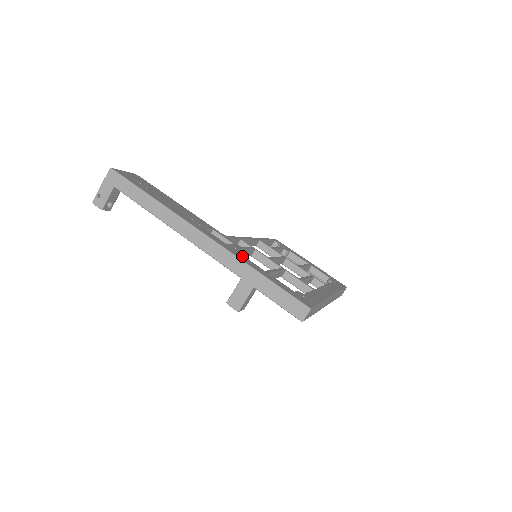
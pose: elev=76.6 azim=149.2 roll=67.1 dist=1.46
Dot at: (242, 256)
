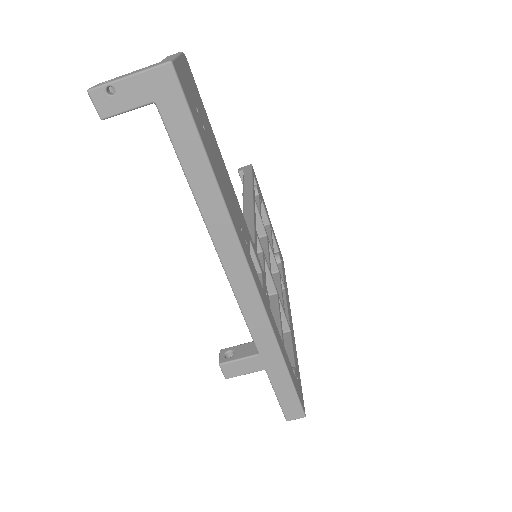
Dot at: (273, 320)
